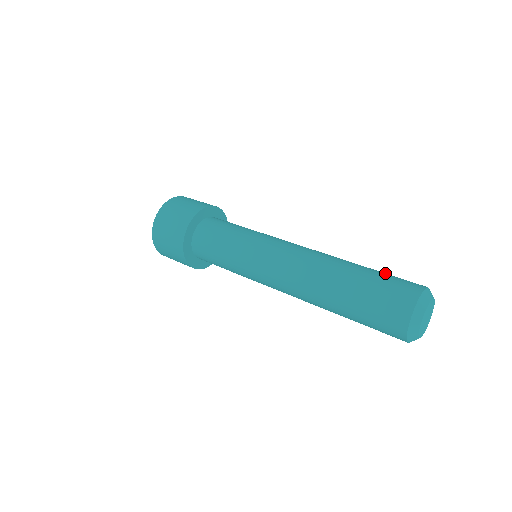
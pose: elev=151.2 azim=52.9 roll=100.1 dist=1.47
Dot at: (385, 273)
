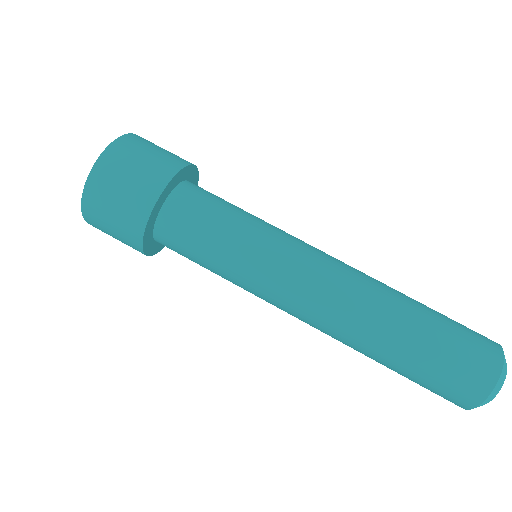
Dot at: (439, 358)
